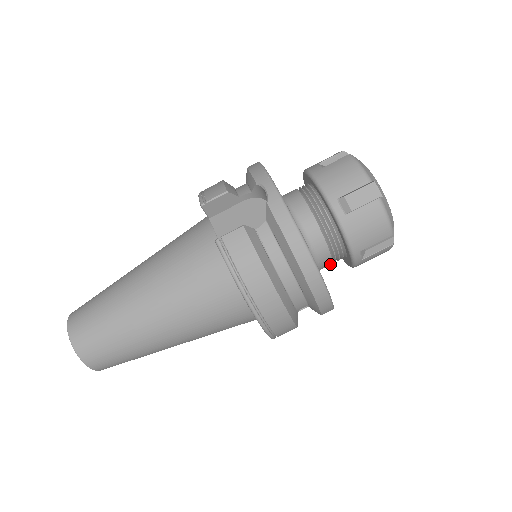
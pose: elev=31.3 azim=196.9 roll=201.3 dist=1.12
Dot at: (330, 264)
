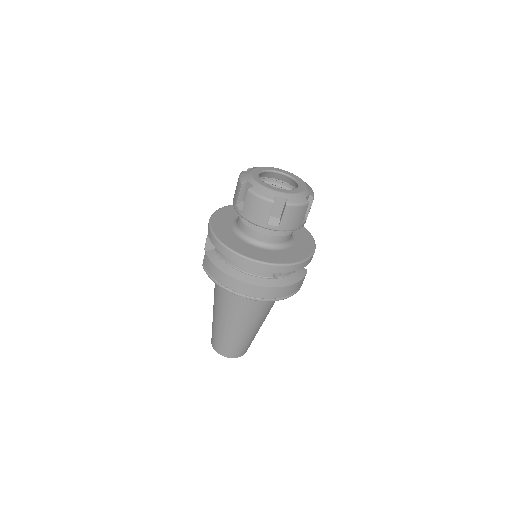
Dot at: (279, 238)
